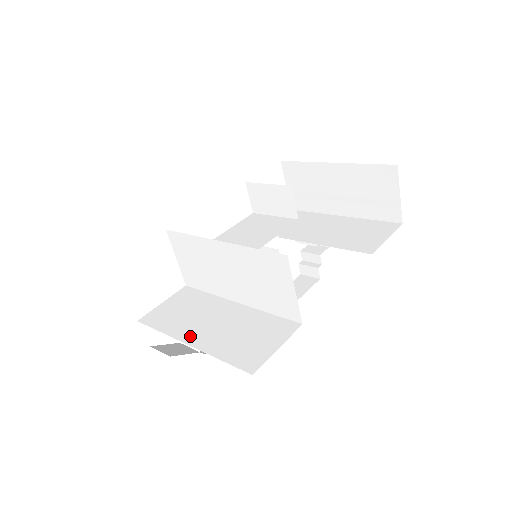
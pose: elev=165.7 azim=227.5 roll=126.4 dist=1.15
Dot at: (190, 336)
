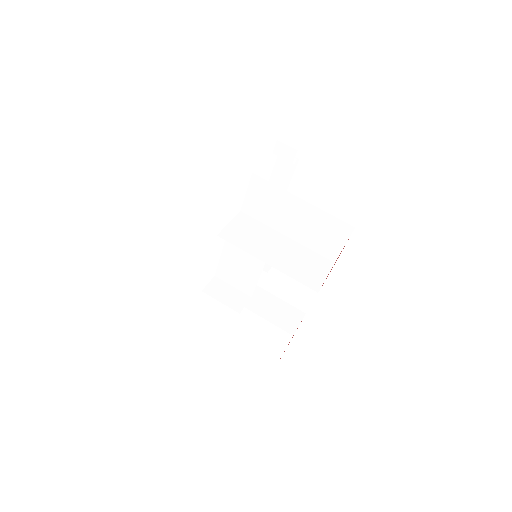
Dot at: (252, 308)
